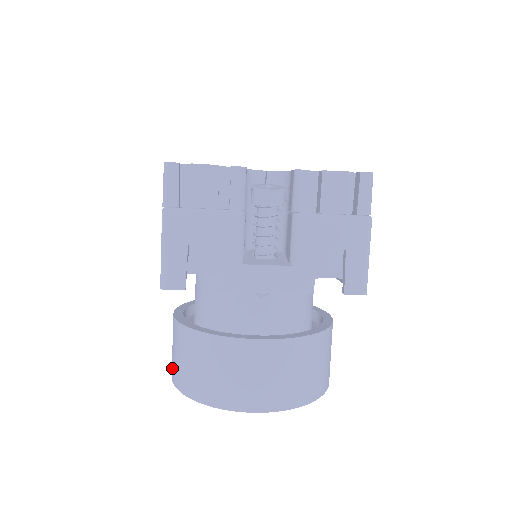
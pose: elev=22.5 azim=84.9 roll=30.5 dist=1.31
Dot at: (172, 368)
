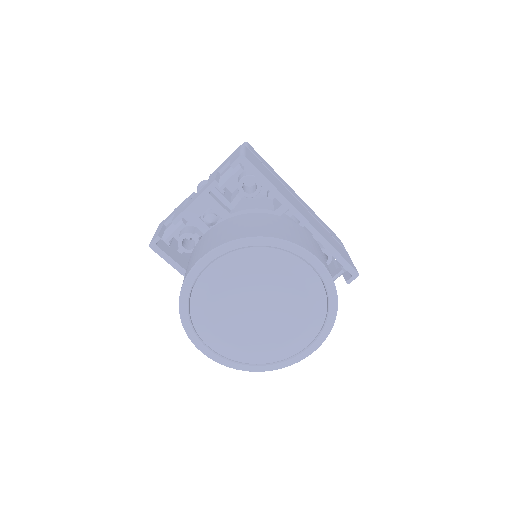
Dot at: occluded
